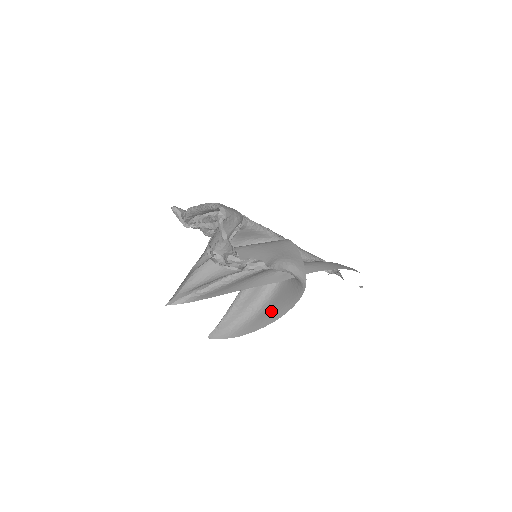
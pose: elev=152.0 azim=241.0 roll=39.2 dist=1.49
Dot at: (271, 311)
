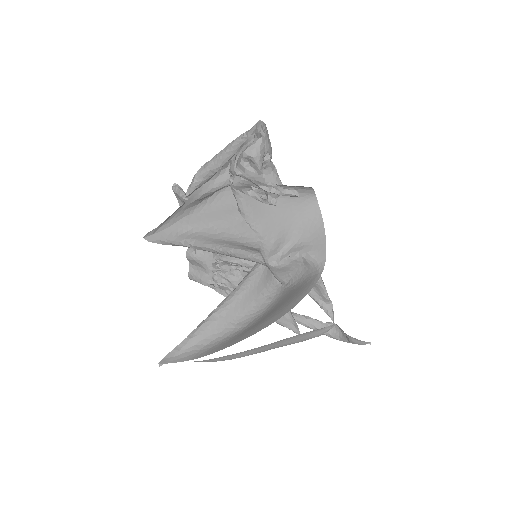
Dot at: (266, 319)
